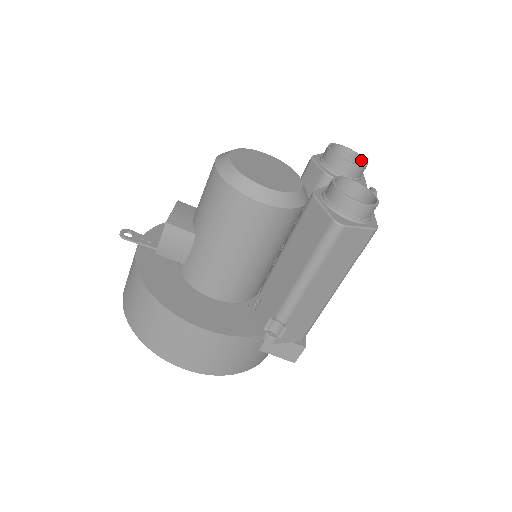
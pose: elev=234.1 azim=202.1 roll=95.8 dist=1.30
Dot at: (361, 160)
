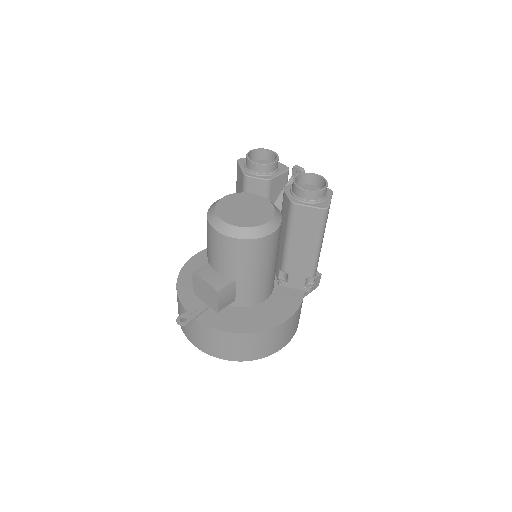
Dot at: (266, 151)
